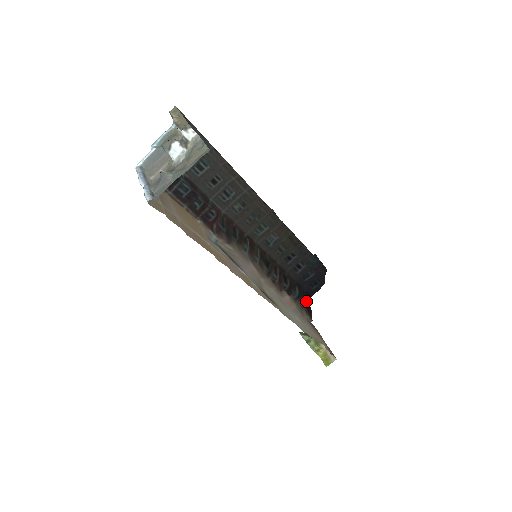
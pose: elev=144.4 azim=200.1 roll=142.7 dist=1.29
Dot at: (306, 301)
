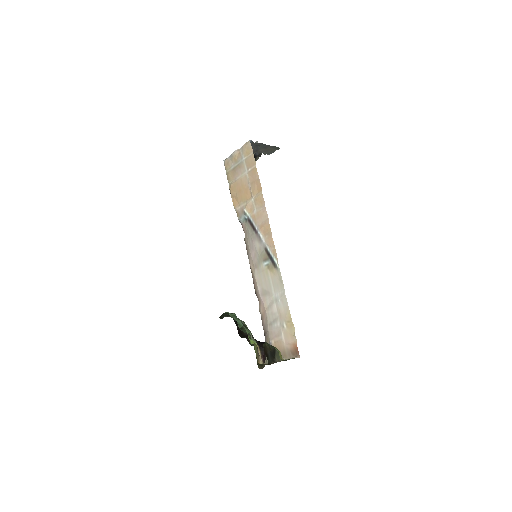
Dot at: occluded
